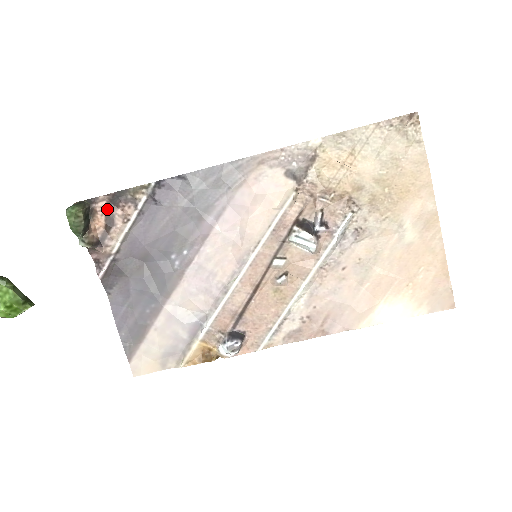
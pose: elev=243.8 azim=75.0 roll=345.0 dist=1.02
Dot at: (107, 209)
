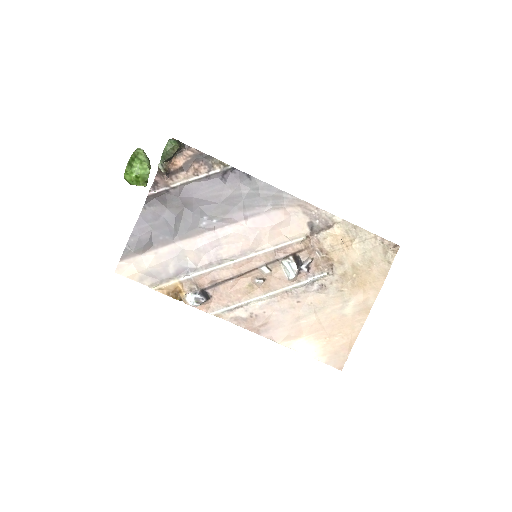
Dot at: (190, 158)
